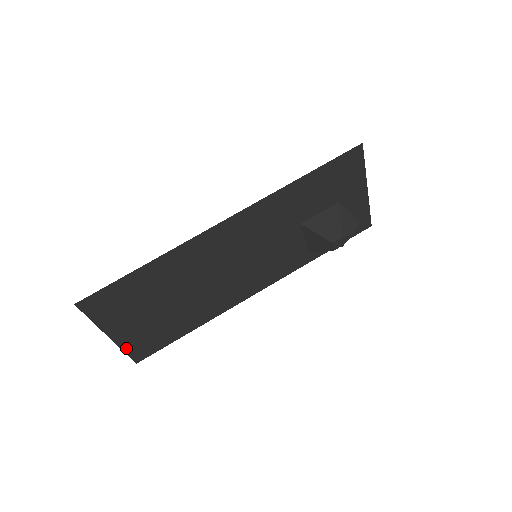
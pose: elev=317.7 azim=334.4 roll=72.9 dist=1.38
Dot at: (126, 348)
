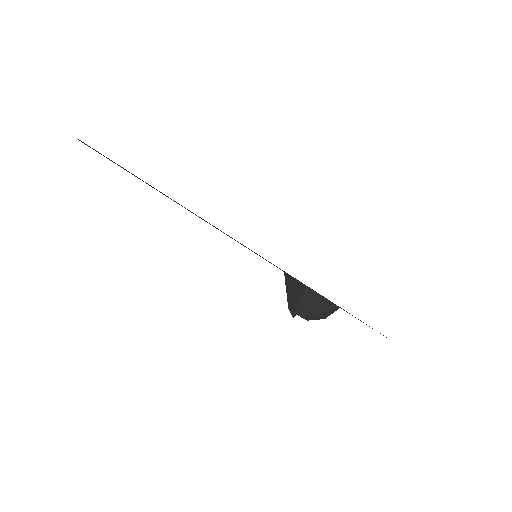
Dot at: occluded
